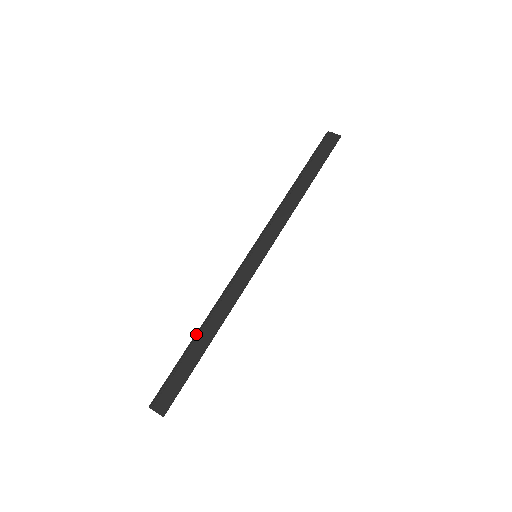
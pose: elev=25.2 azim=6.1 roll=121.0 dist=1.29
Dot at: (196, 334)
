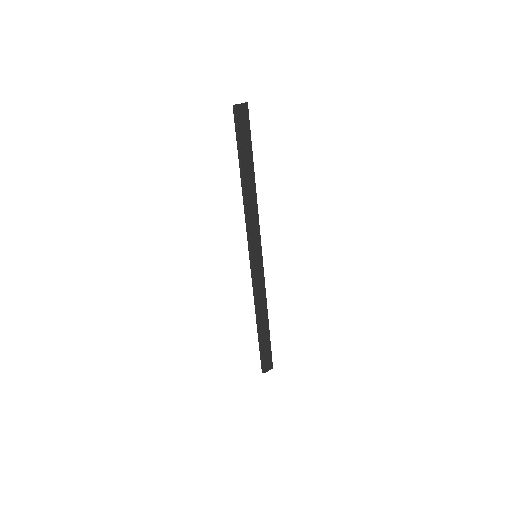
Dot at: (258, 326)
